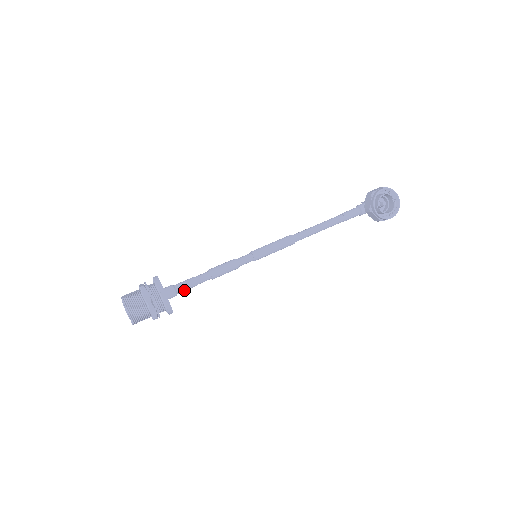
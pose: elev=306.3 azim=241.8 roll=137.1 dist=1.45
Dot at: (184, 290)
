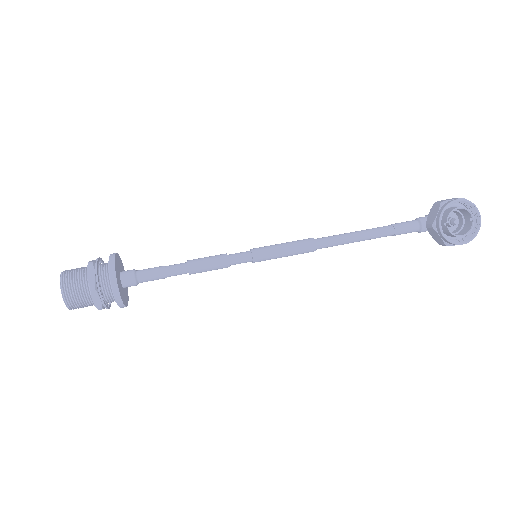
Dot at: (148, 280)
